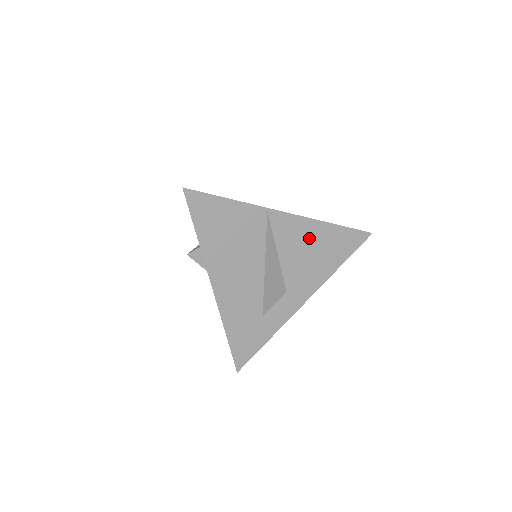
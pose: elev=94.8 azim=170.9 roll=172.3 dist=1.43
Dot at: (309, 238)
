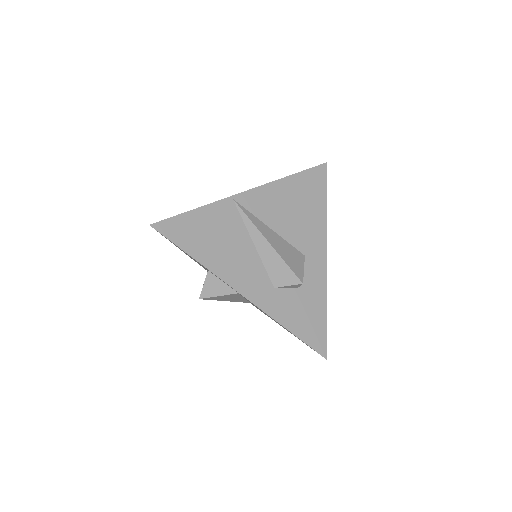
Dot at: (283, 199)
